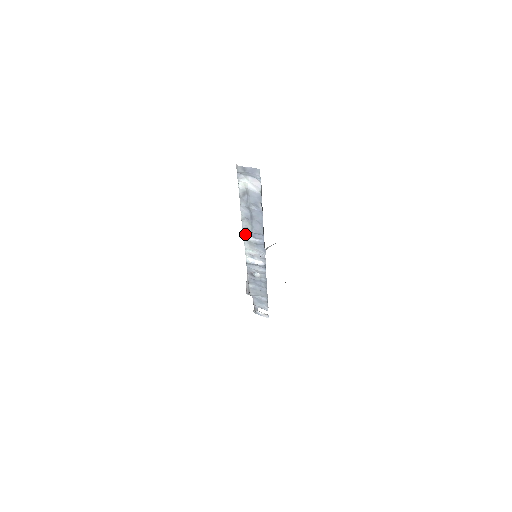
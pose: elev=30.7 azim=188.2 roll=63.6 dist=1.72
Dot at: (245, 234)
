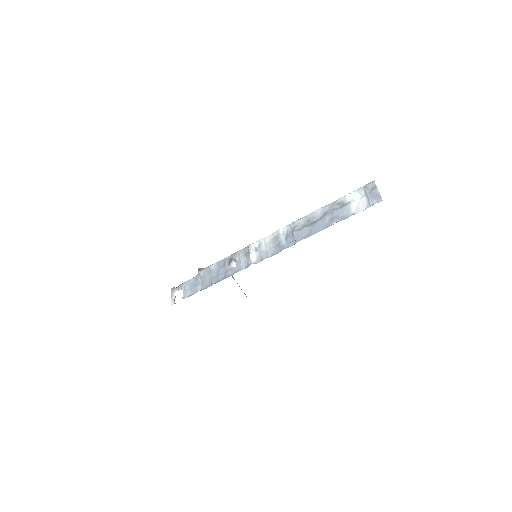
Dot at: (286, 228)
